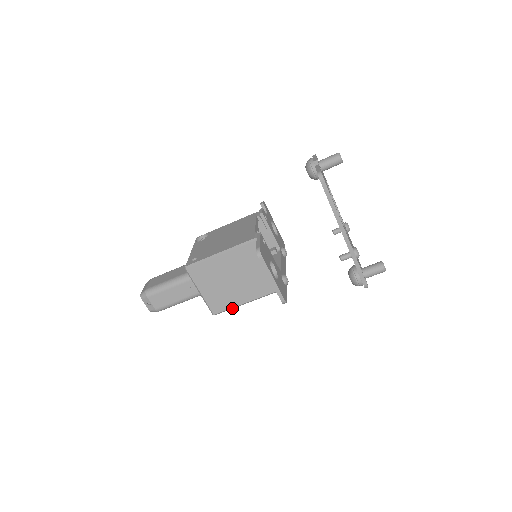
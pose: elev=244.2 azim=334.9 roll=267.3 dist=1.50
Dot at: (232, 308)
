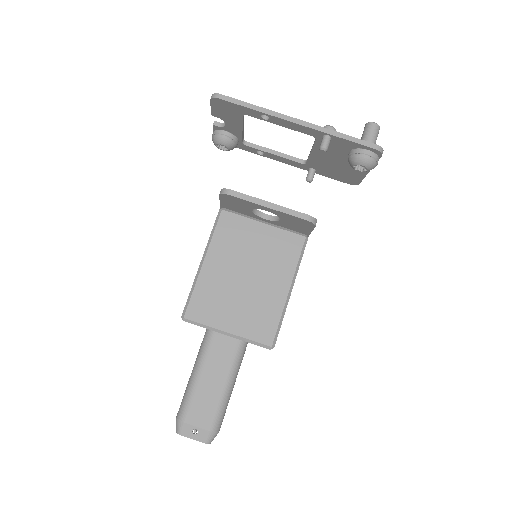
Dot at: (282, 317)
